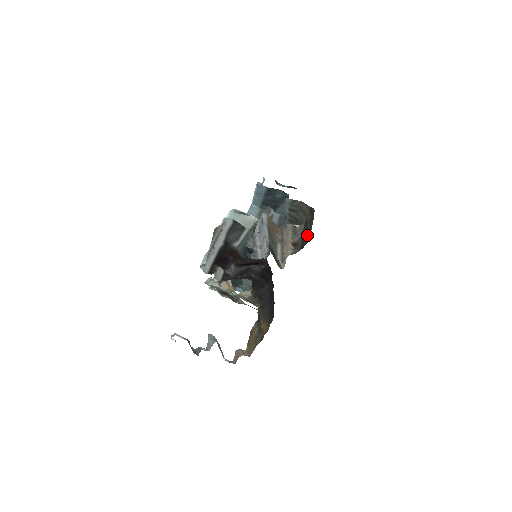
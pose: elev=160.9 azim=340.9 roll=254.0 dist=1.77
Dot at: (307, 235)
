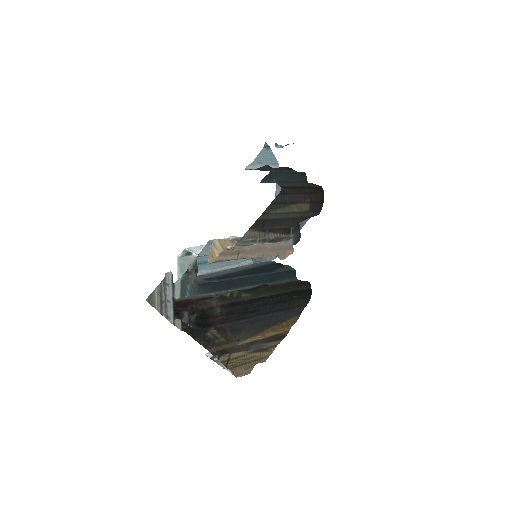
Dot at: (296, 213)
